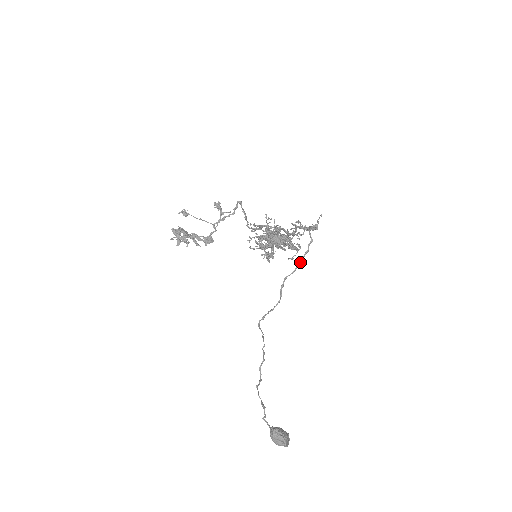
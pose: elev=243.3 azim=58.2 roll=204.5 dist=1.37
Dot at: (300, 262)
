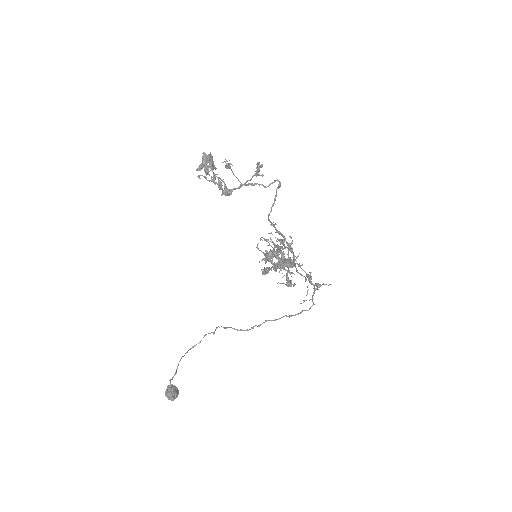
Dot at: (286, 316)
